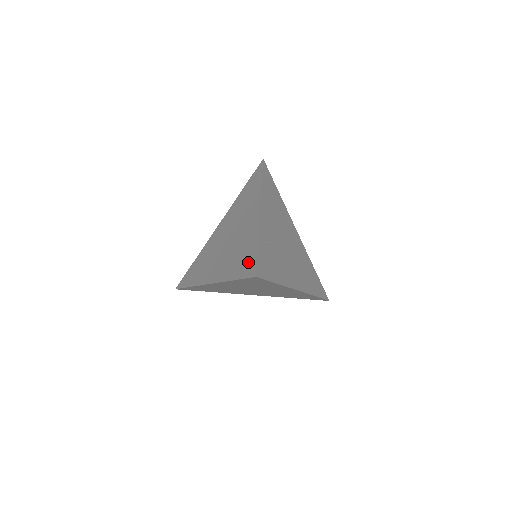
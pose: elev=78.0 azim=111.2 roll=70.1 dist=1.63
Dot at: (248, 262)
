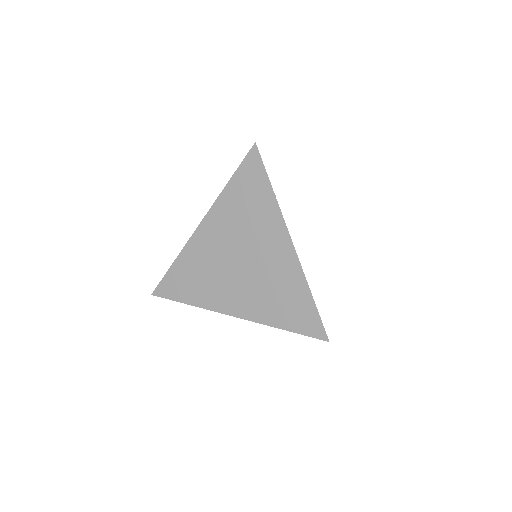
Dot at: occluded
